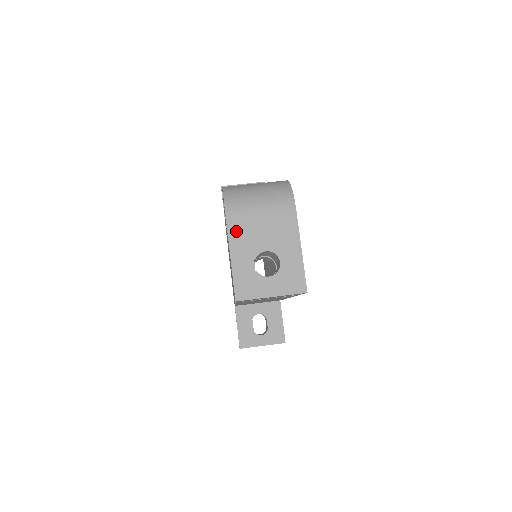
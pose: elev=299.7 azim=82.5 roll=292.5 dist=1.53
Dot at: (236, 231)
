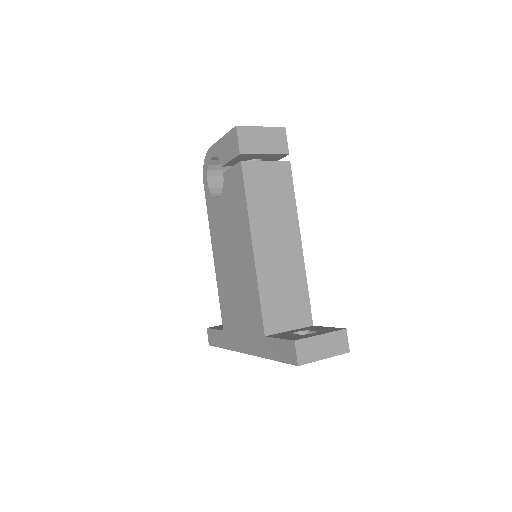
Dot at: occluded
